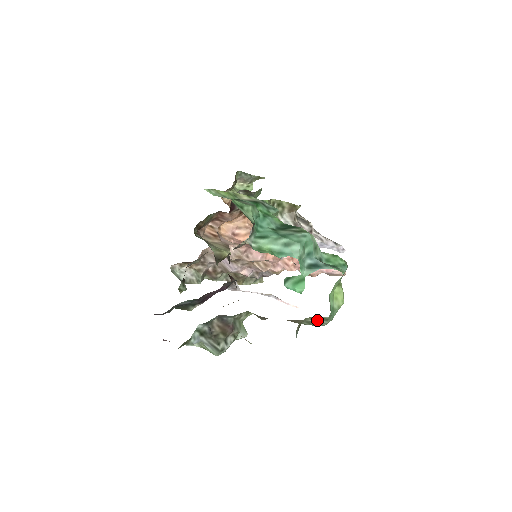
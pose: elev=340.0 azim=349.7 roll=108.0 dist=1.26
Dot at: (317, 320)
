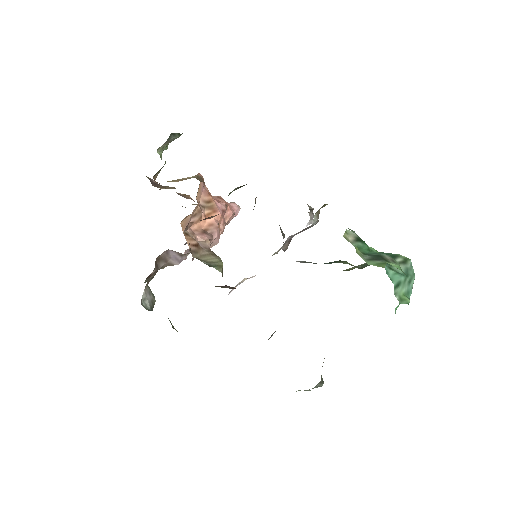
Dot at: occluded
